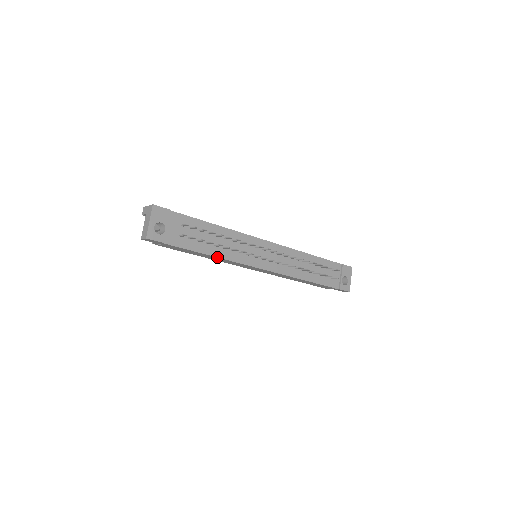
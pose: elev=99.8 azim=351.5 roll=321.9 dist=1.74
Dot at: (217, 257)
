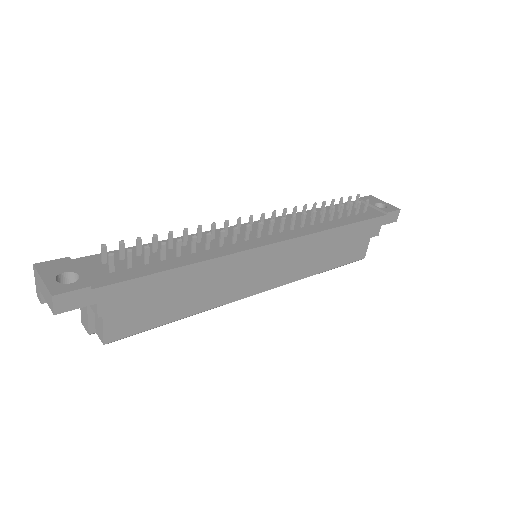
Dot at: (193, 264)
